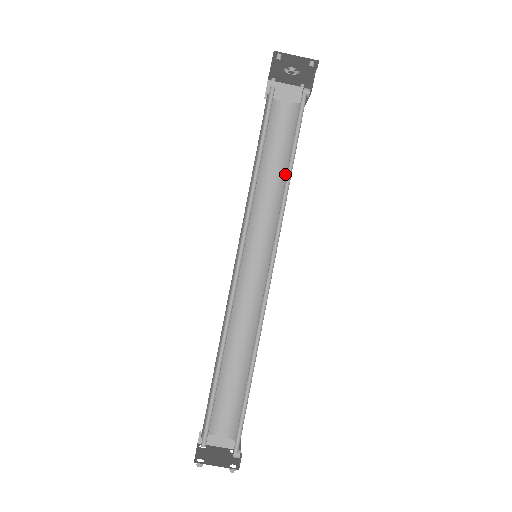
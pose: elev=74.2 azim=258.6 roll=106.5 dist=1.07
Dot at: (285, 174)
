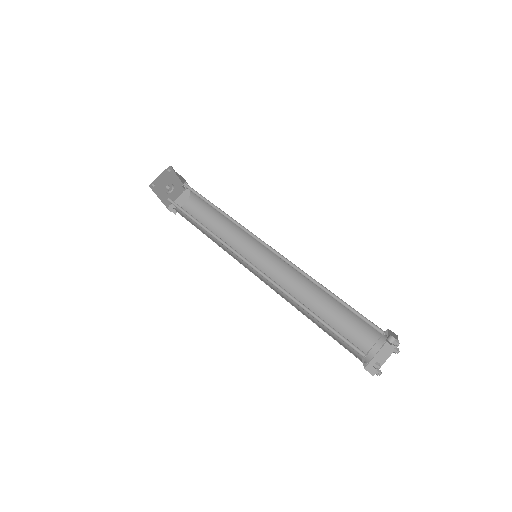
Dot at: (222, 219)
